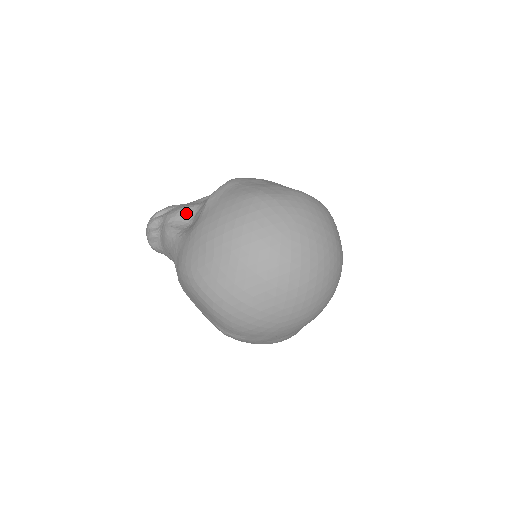
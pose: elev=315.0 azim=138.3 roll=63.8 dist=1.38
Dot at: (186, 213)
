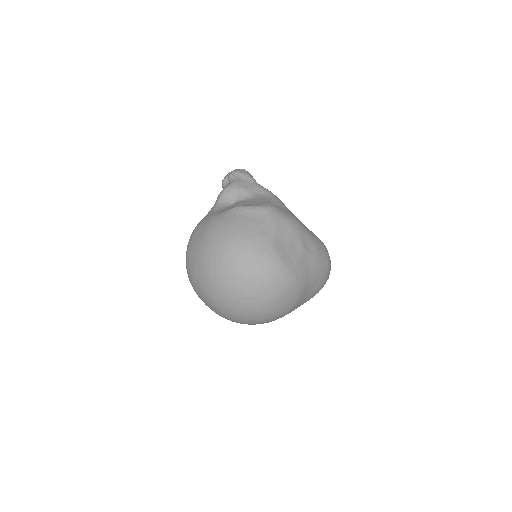
Dot at: (240, 193)
